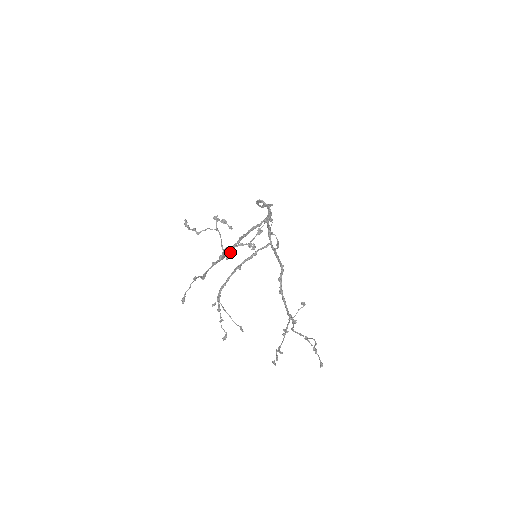
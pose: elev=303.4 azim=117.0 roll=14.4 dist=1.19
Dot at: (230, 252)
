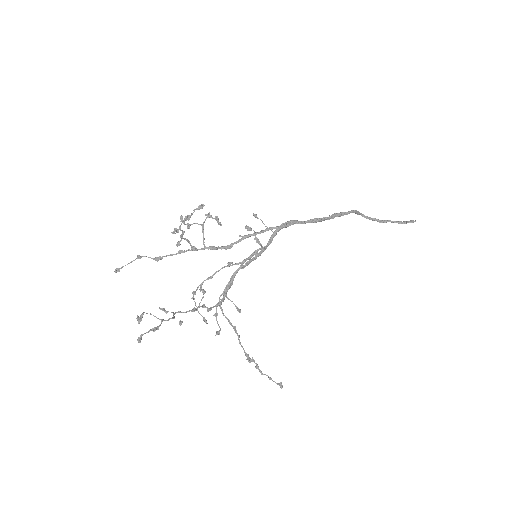
Dot at: (219, 247)
